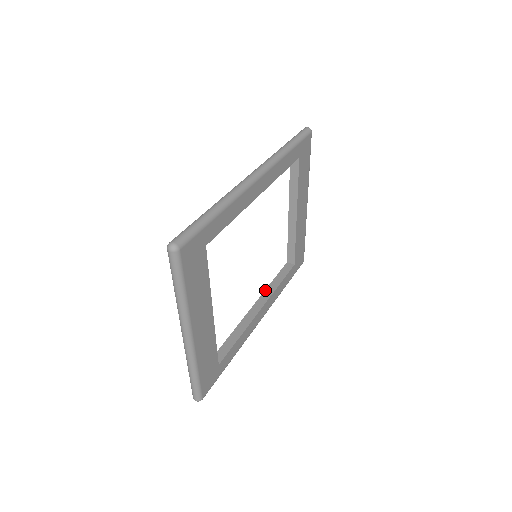
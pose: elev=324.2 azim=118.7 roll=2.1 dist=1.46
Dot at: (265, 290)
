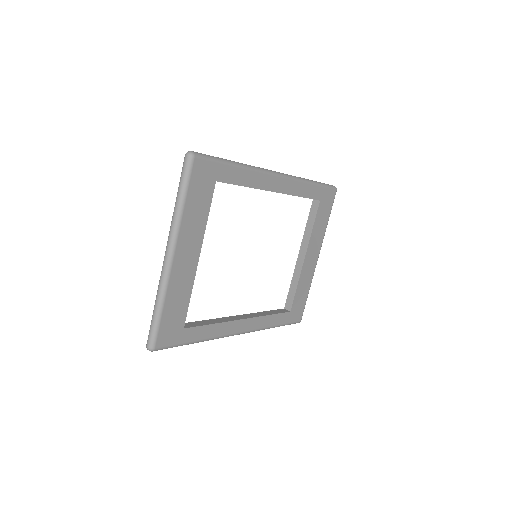
Dot at: occluded
